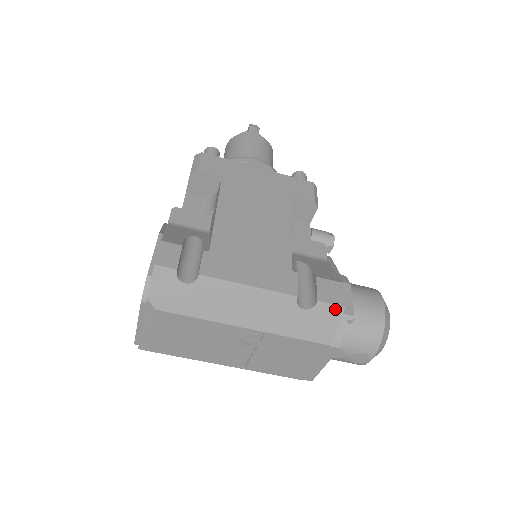
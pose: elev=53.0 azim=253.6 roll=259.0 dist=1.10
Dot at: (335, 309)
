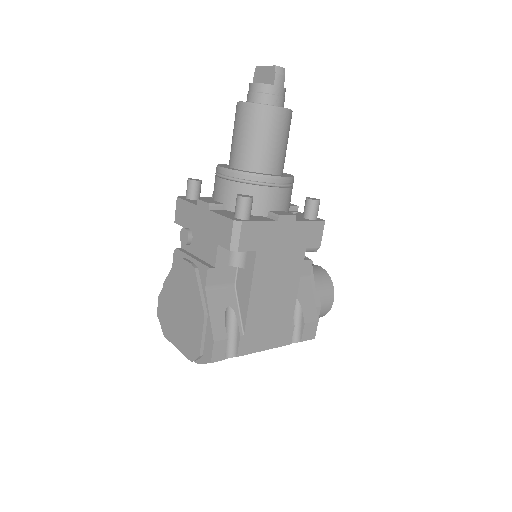
Dot at: occluded
